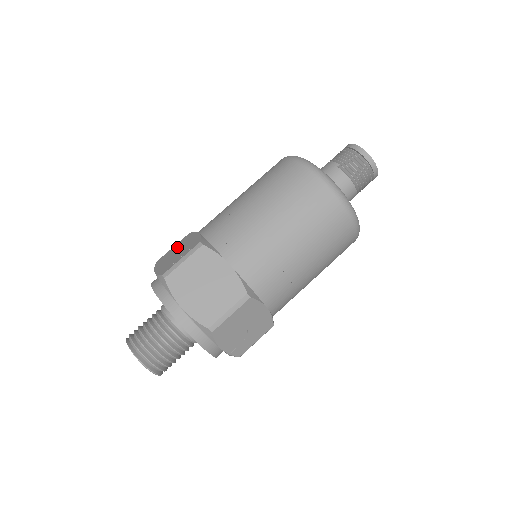
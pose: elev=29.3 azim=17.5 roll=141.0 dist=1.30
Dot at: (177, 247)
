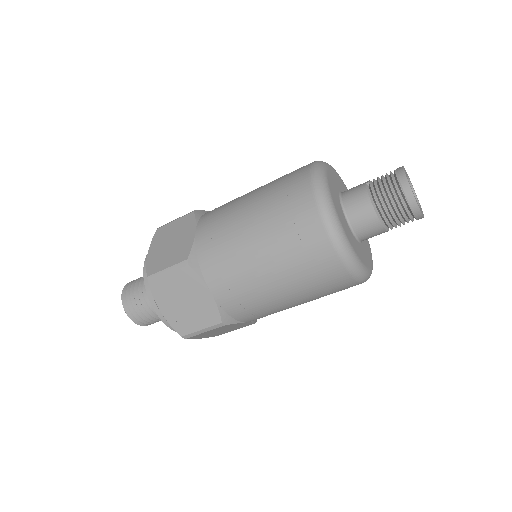
Dot at: occluded
